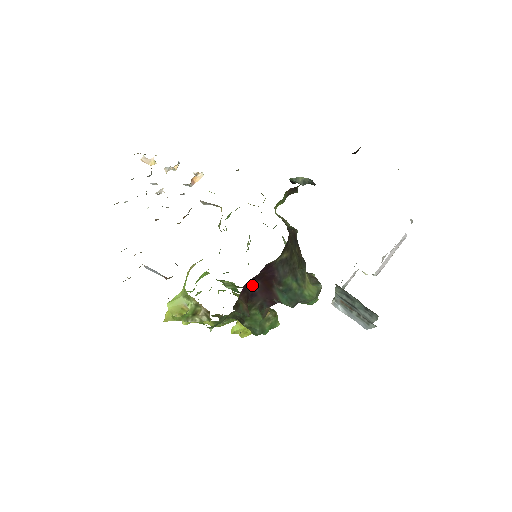
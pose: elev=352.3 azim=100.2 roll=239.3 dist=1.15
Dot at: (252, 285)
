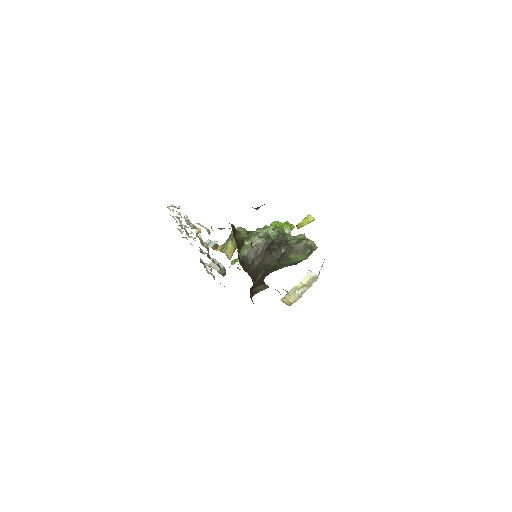
Dot at: occluded
